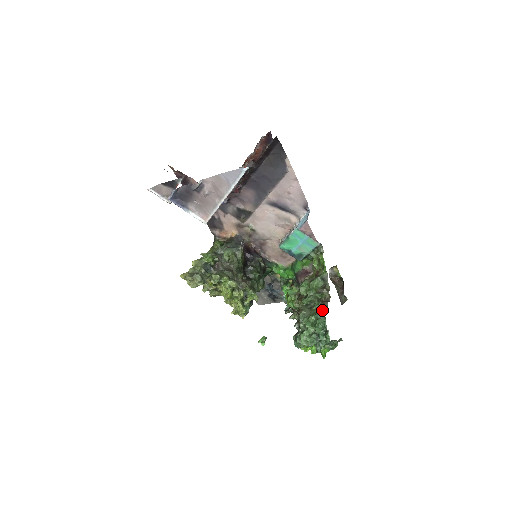
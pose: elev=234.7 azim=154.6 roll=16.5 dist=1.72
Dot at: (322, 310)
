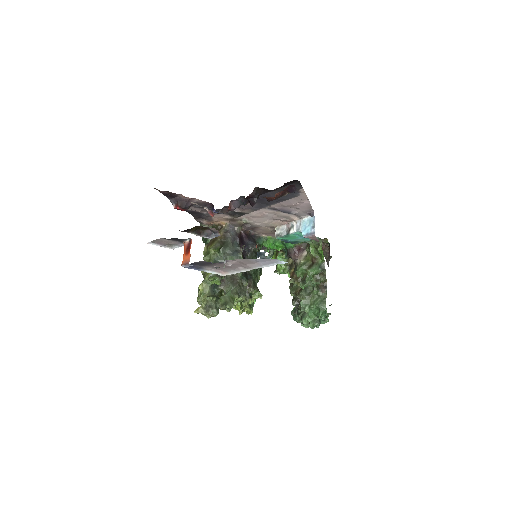
Dot at: (322, 299)
